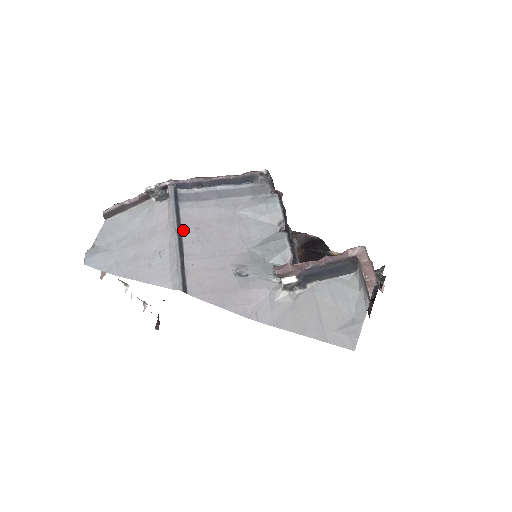
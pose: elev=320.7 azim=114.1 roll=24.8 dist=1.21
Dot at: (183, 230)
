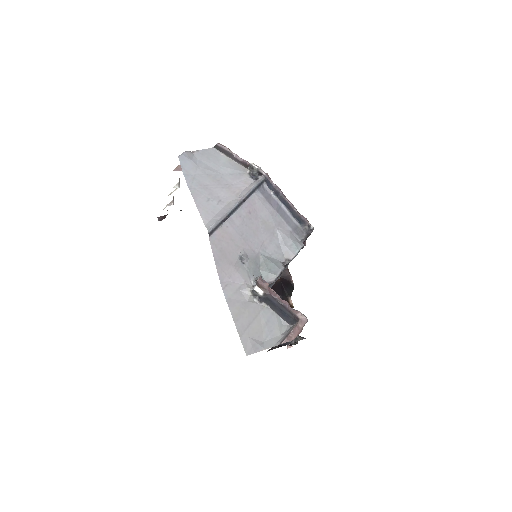
Dot at: (243, 205)
